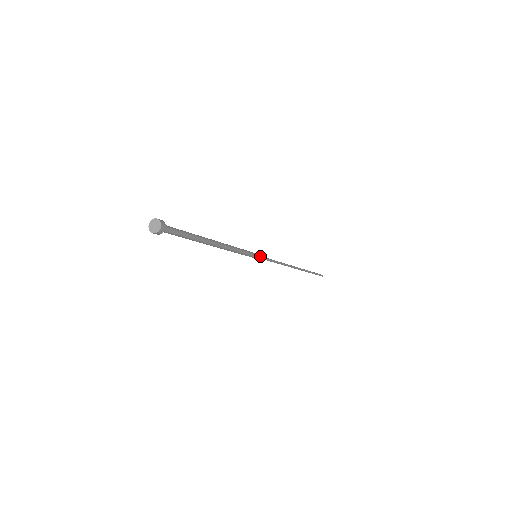
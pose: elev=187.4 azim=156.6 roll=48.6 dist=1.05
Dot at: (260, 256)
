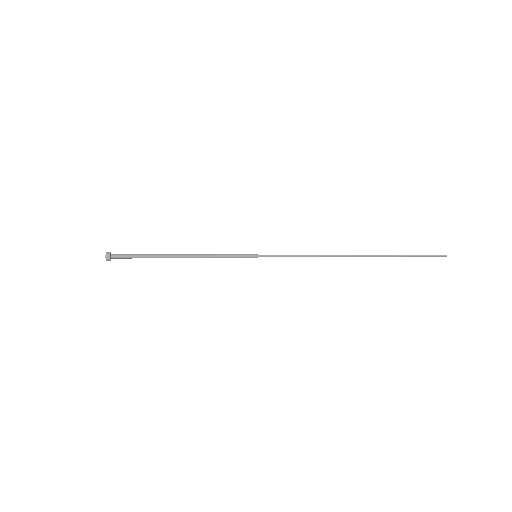
Dot at: (263, 255)
